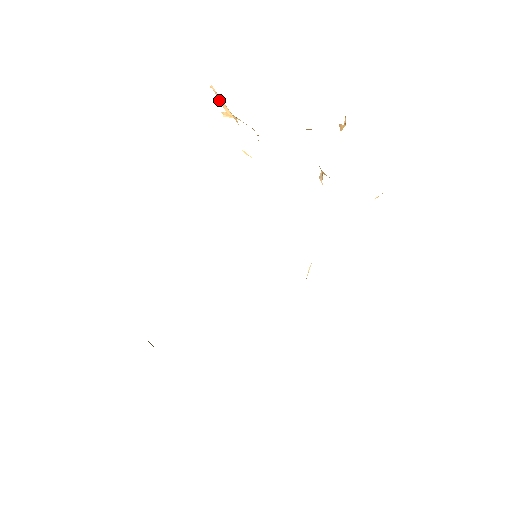
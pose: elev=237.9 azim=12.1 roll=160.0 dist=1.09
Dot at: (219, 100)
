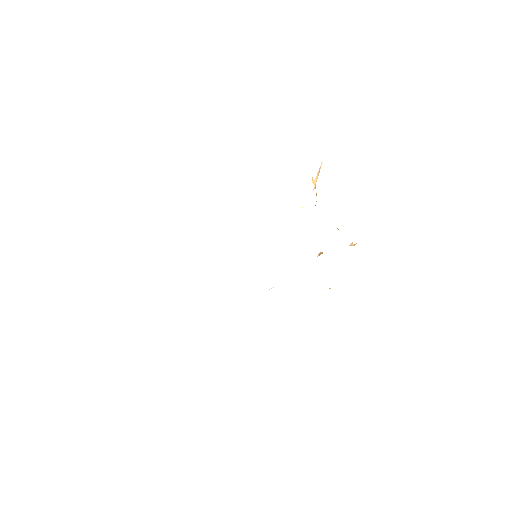
Dot at: (318, 172)
